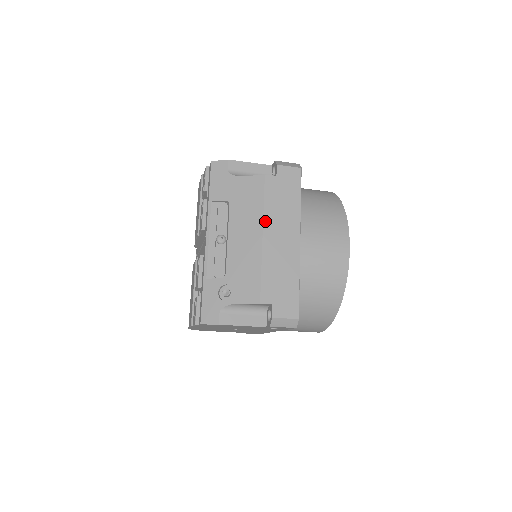
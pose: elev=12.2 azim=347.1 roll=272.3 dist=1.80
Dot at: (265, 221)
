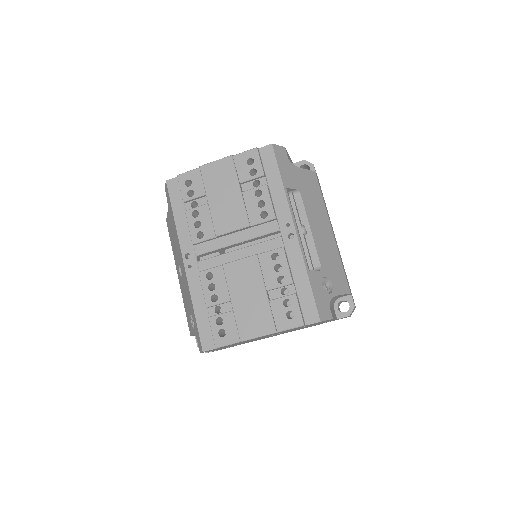
Dot at: (328, 216)
